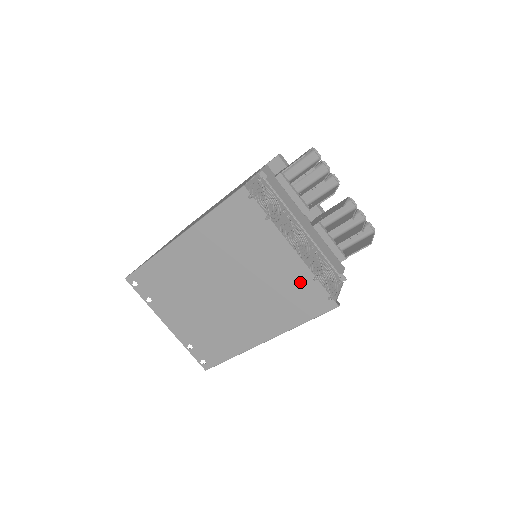
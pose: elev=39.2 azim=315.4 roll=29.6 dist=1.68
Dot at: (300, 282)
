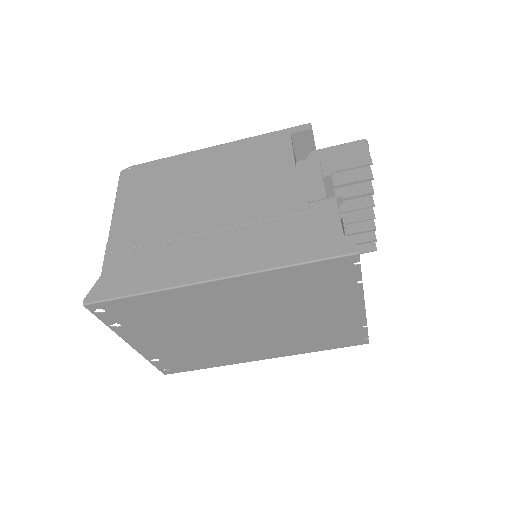
Dot at: (347, 328)
